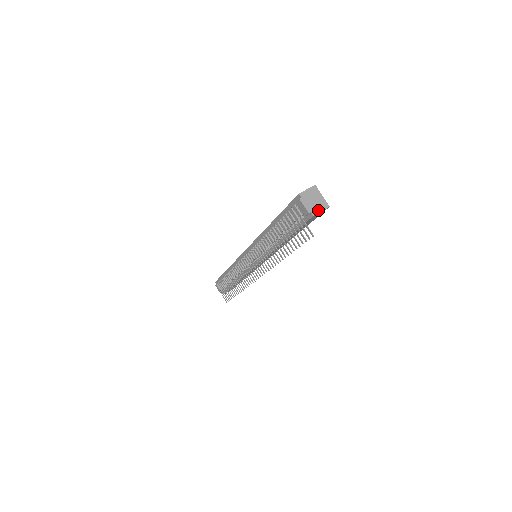
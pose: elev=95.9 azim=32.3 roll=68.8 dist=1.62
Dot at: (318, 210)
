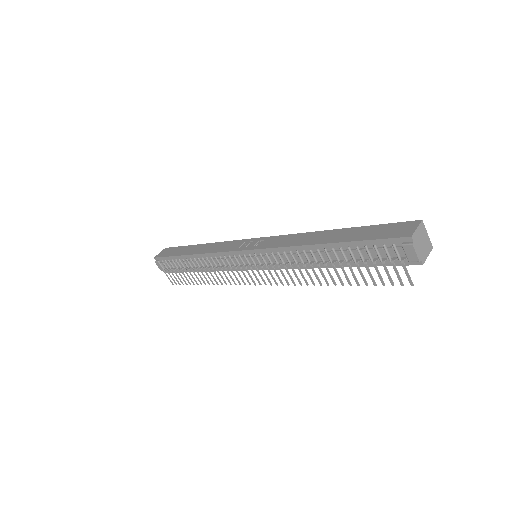
Dot at: (426, 255)
